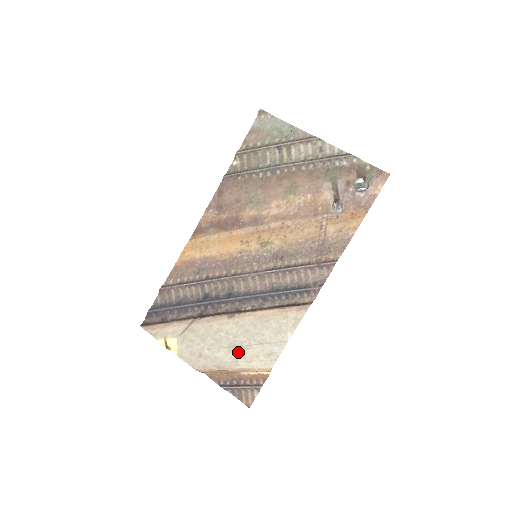
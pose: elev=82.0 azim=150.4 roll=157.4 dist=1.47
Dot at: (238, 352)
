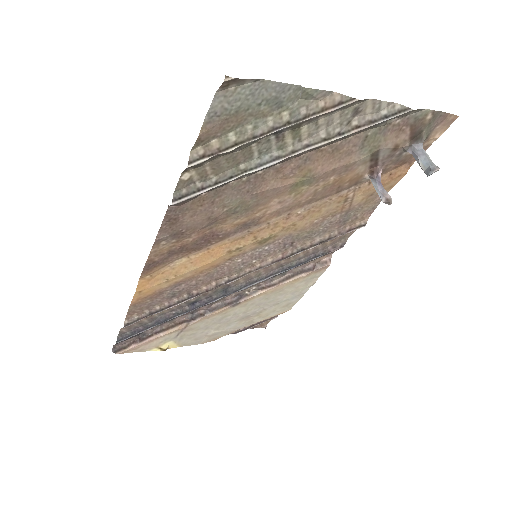
Dot at: (252, 318)
